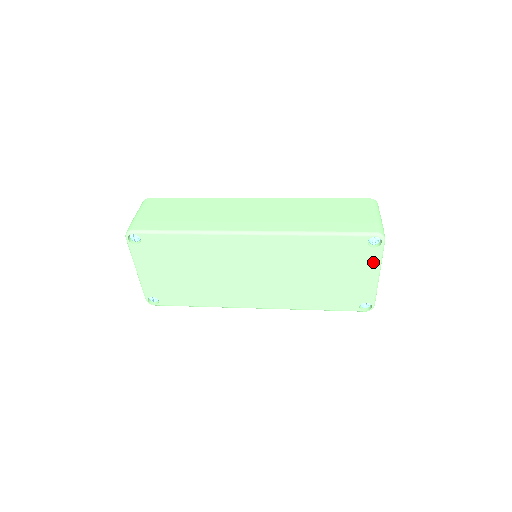
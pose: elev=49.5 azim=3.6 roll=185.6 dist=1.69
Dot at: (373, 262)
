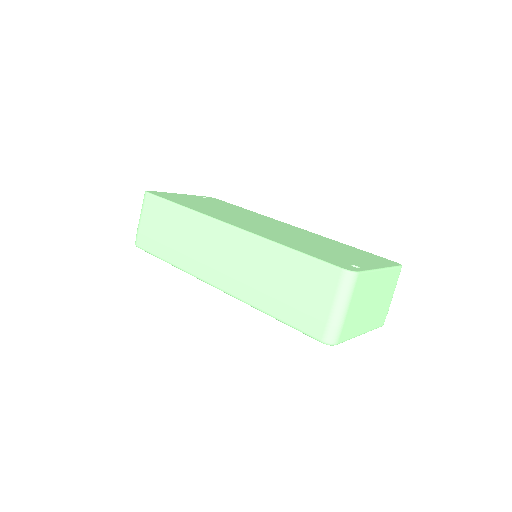
Dot at: occluded
